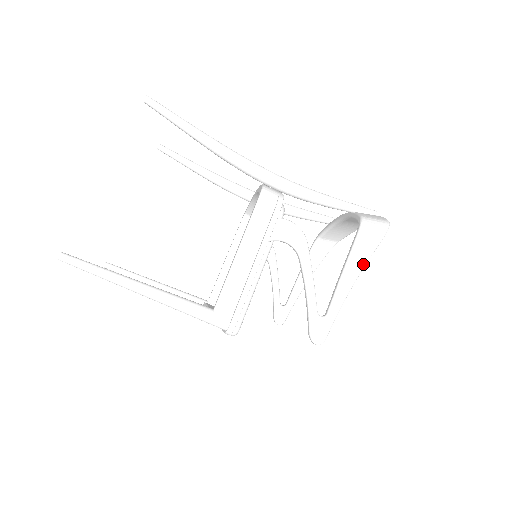
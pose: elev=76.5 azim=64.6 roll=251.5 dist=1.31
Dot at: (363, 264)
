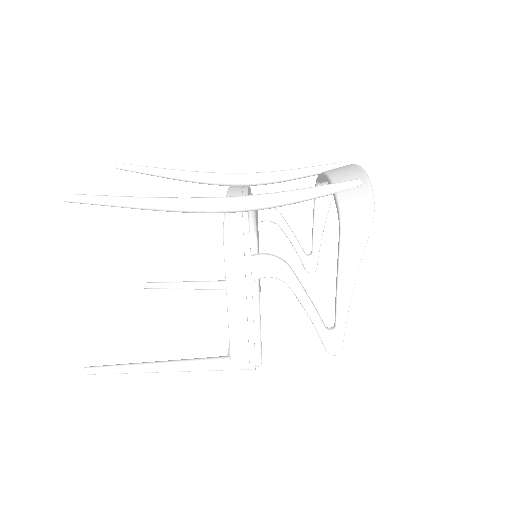
Dot at: (356, 269)
